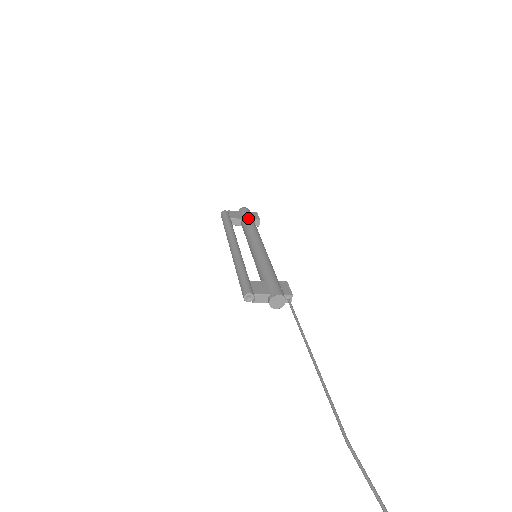
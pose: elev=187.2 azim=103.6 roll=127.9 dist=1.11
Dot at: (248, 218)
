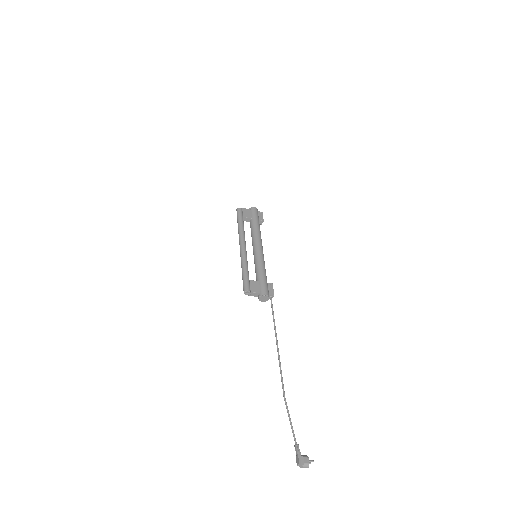
Dot at: (256, 219)
